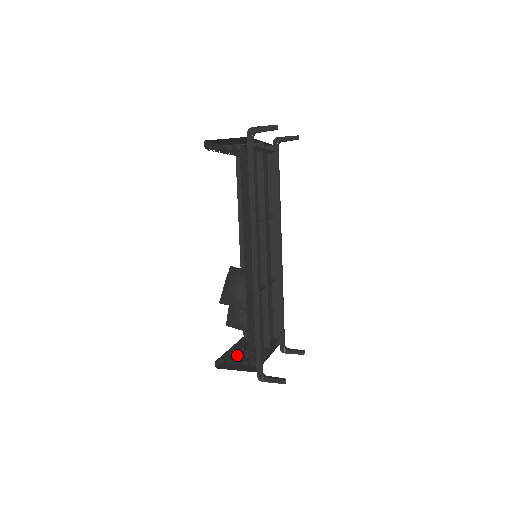
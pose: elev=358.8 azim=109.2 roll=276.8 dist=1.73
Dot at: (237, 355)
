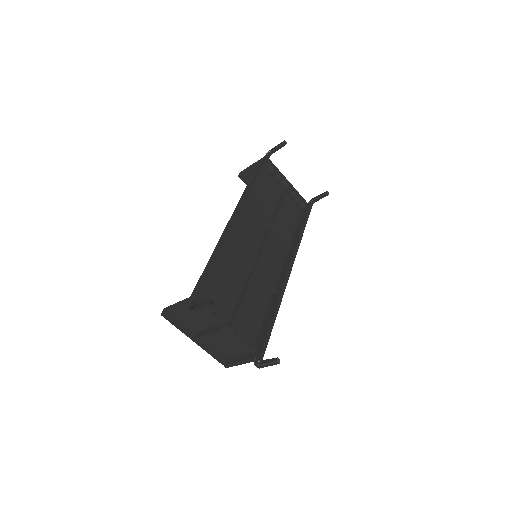
Dot at: occluded
